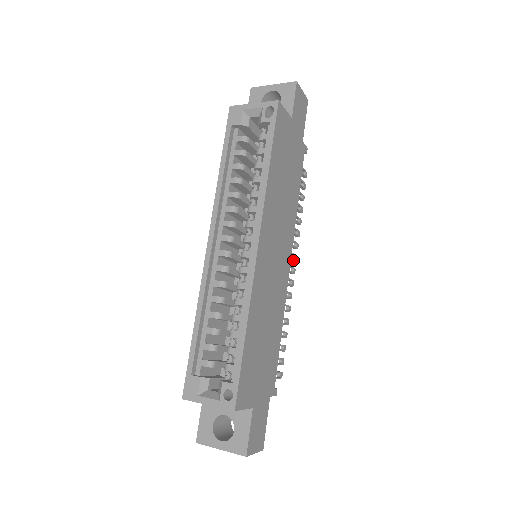
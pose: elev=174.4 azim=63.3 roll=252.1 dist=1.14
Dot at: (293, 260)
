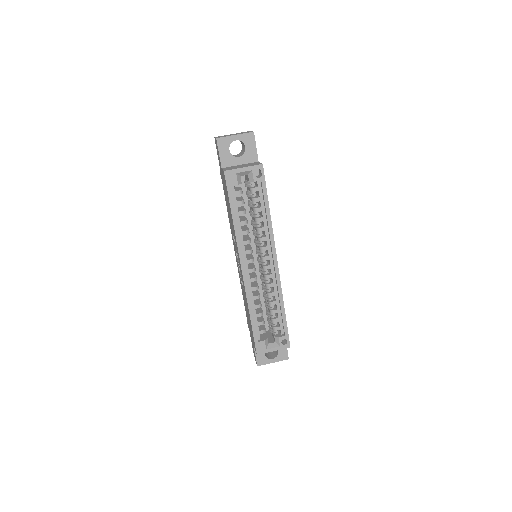
Dot at: occluded
